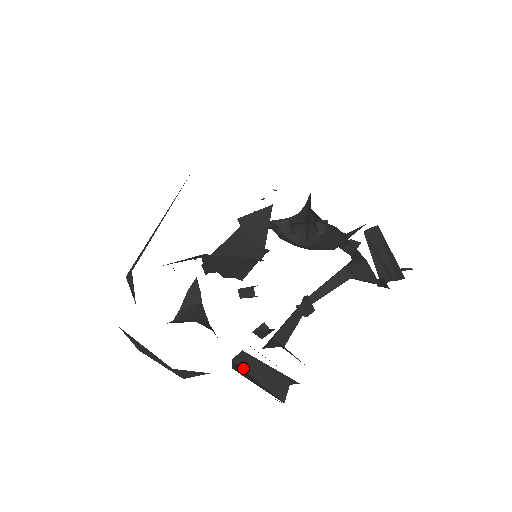
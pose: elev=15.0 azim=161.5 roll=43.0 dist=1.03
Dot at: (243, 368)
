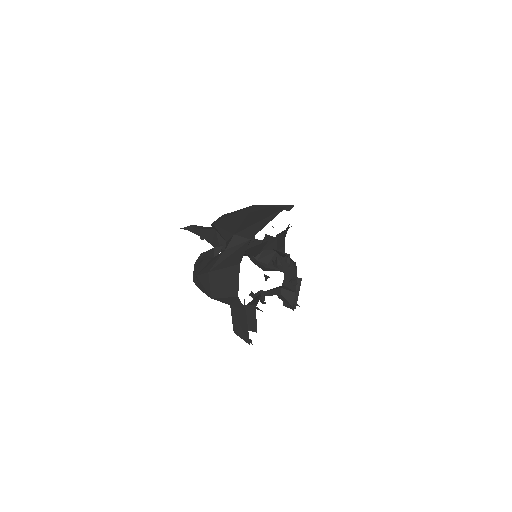
Dot at: occluded
